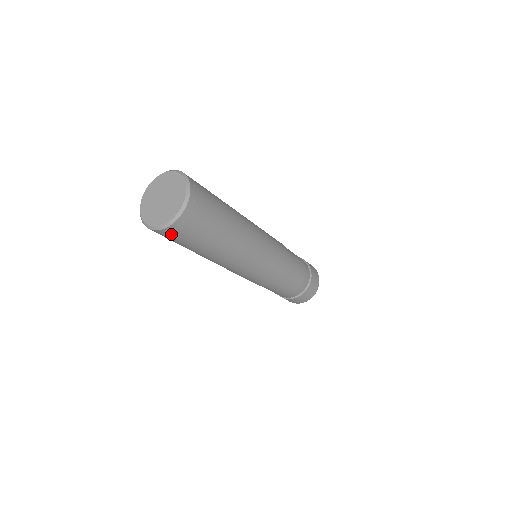
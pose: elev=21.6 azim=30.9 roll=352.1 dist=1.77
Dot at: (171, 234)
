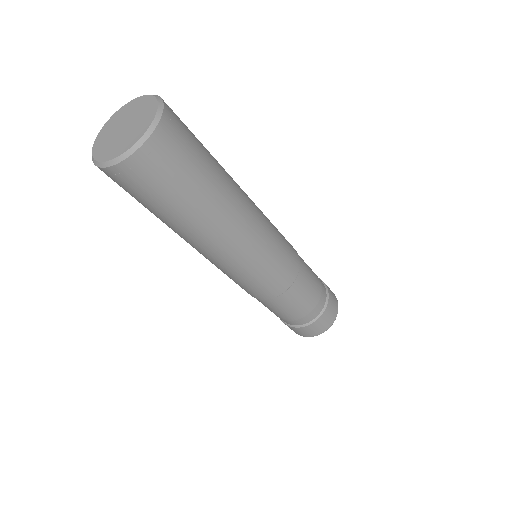
Dot at: occluded
